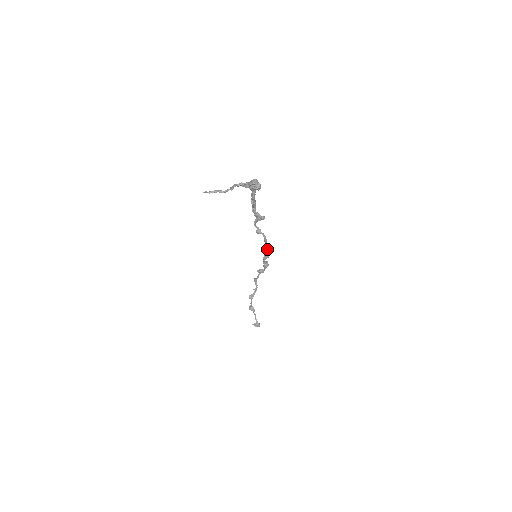
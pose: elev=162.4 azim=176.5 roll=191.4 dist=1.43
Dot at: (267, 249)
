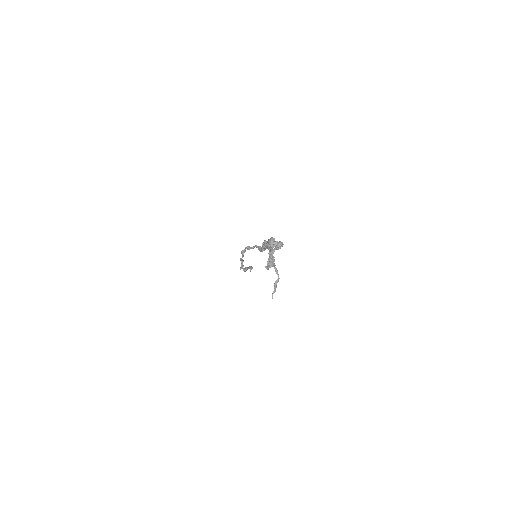
Dot at: occluded
